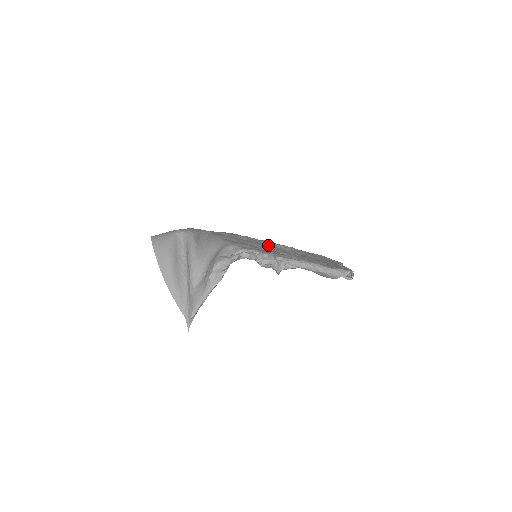
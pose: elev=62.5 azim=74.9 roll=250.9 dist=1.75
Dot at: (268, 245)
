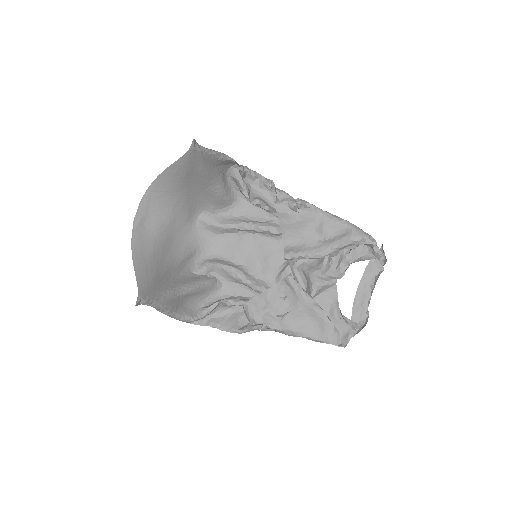
Dot at: (267, 273)
